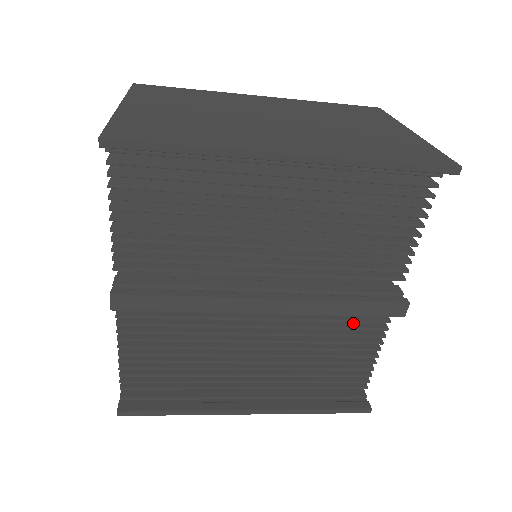
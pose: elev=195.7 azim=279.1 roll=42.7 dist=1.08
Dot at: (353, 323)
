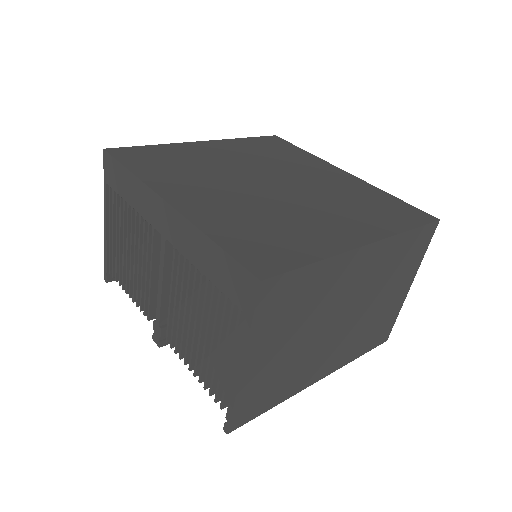
Dot at: occluded
